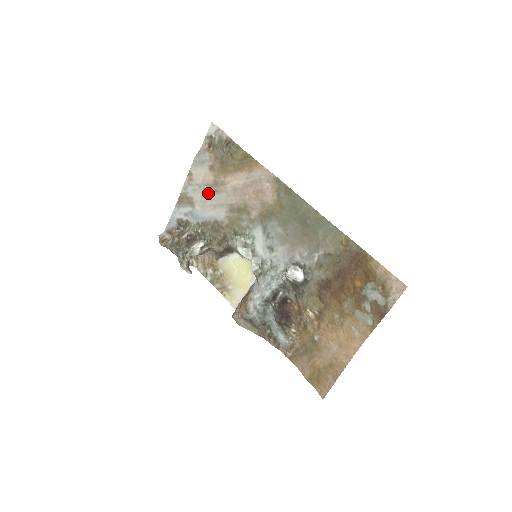
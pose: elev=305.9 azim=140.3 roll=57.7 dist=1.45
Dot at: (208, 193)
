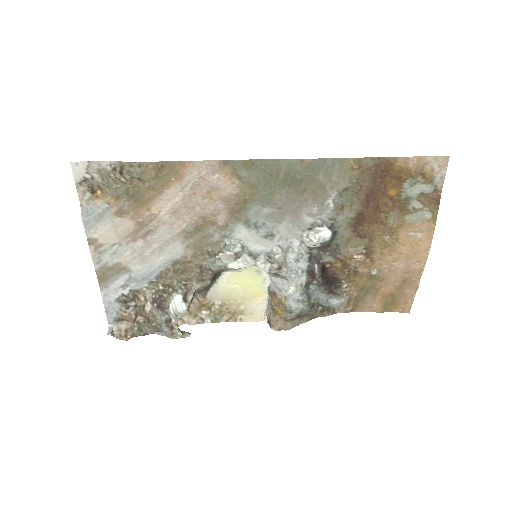
Dot at: (138, 242)
